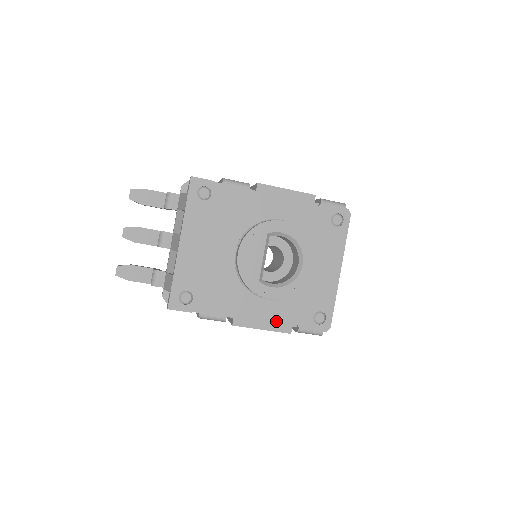
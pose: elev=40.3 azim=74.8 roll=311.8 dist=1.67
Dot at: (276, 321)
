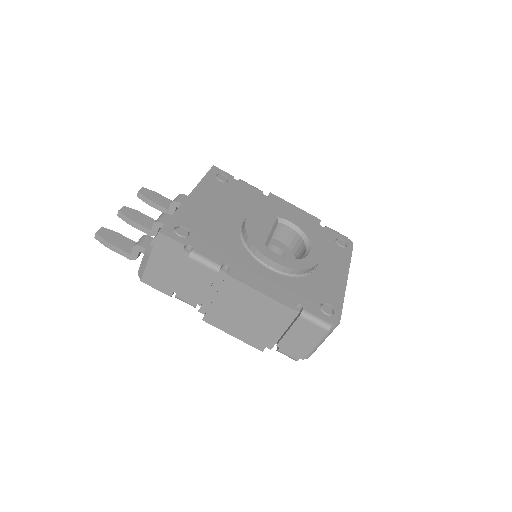
Dot at: (277, 291)
